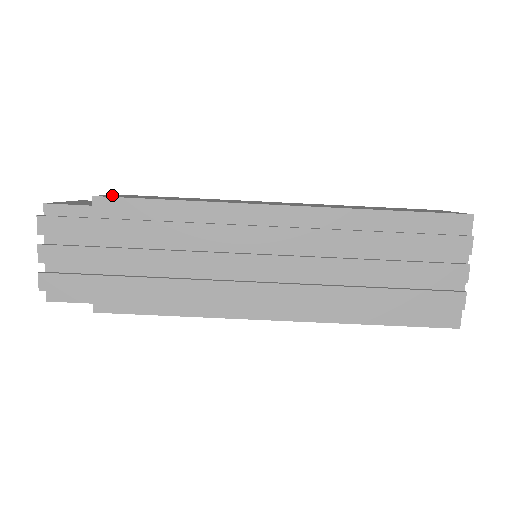
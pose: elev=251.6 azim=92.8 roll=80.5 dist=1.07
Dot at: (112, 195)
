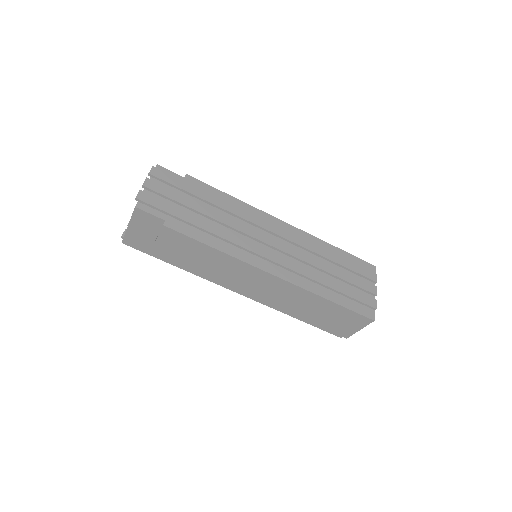
Dot at: occluded
